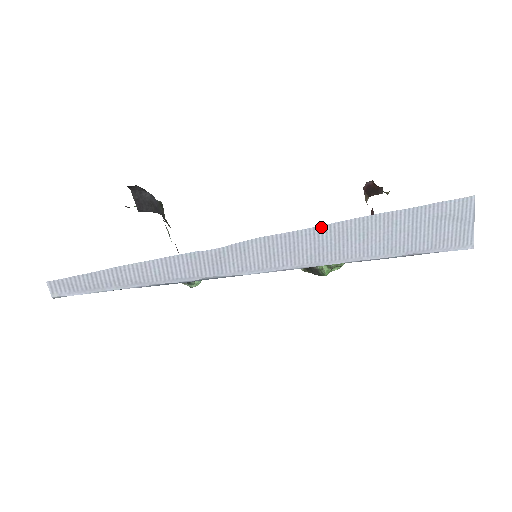
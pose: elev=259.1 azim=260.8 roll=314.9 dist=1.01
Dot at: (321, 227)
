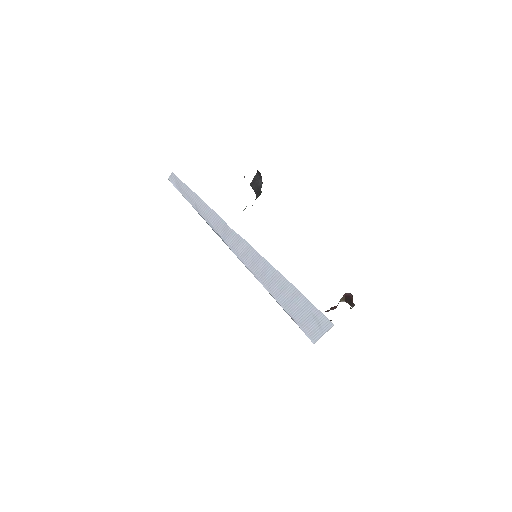
Dot at: (272, 267)
